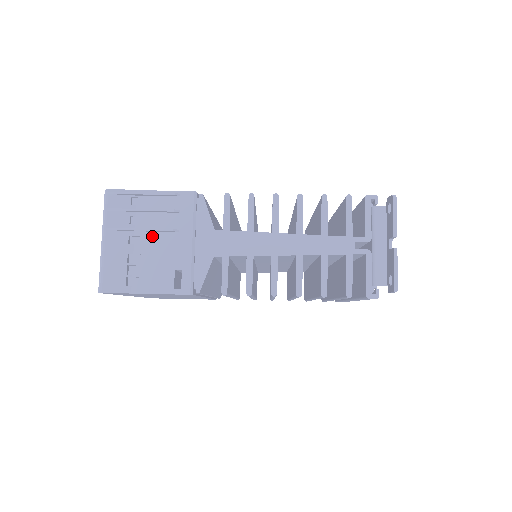
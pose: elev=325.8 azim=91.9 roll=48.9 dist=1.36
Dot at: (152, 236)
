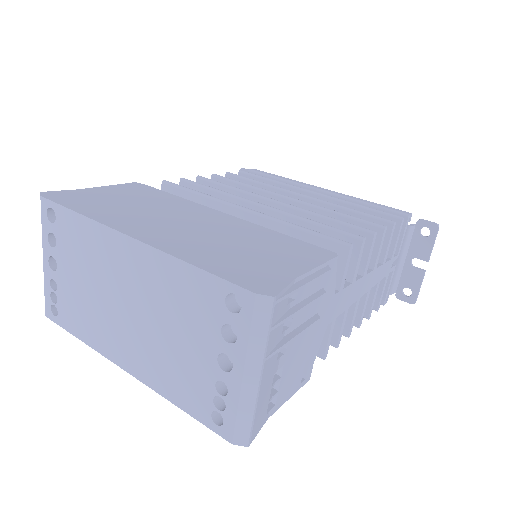
Dot at: occluded
